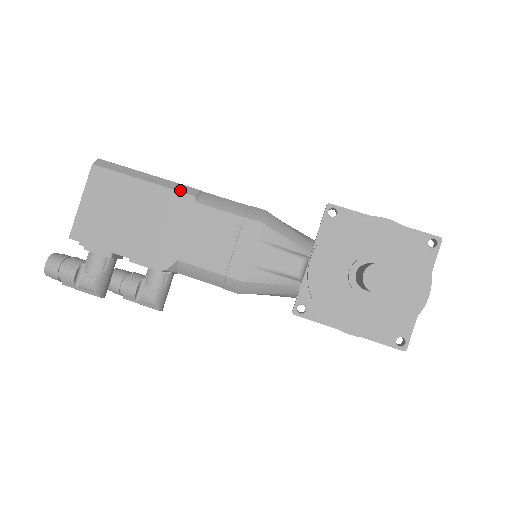
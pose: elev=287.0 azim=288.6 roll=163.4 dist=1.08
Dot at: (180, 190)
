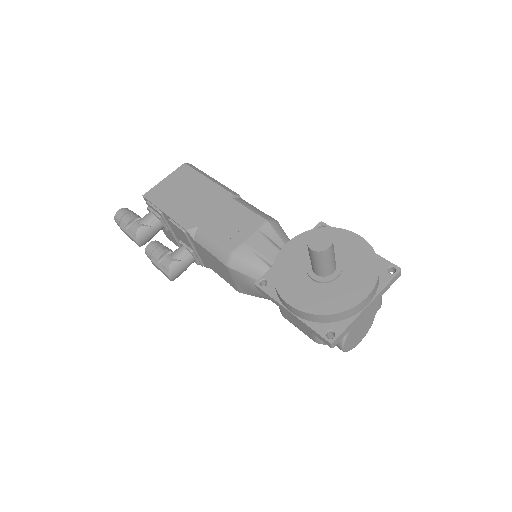
Dot at: (227, 189)
